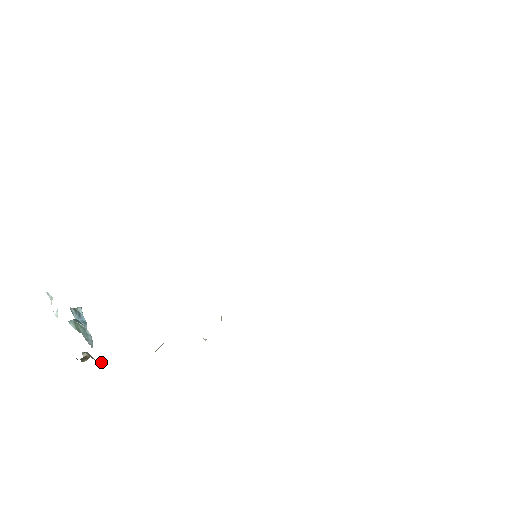
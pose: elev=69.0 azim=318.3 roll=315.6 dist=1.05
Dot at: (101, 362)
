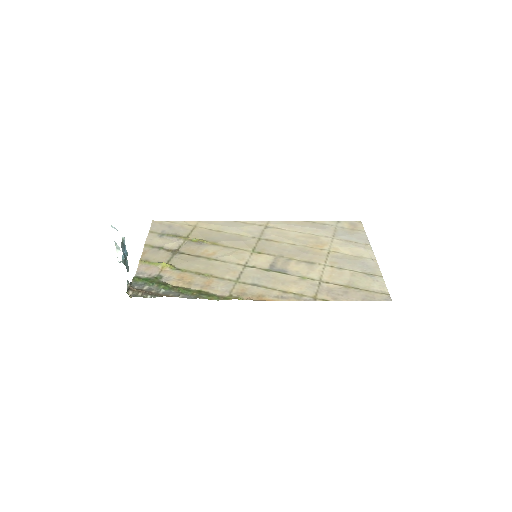
Dot at: (131, 283)
